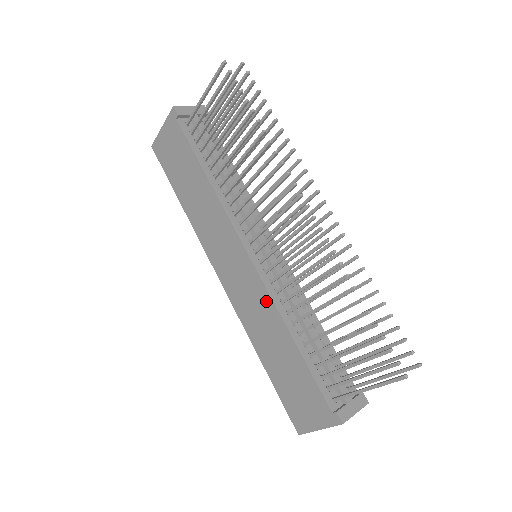
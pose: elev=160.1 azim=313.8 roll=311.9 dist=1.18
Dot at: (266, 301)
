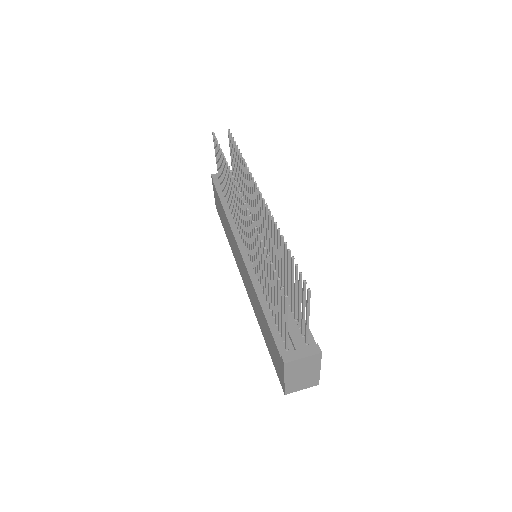
Dot at: (250, 282)
